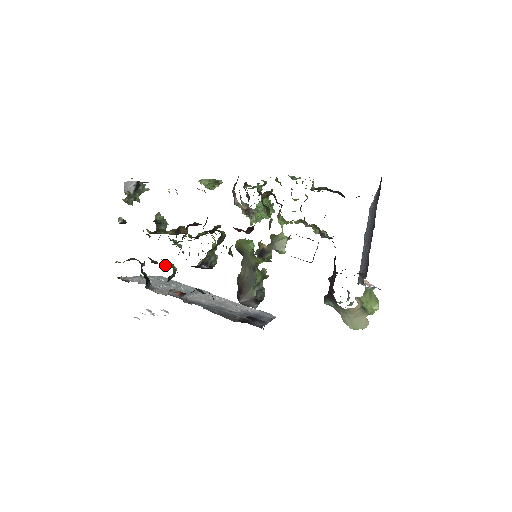
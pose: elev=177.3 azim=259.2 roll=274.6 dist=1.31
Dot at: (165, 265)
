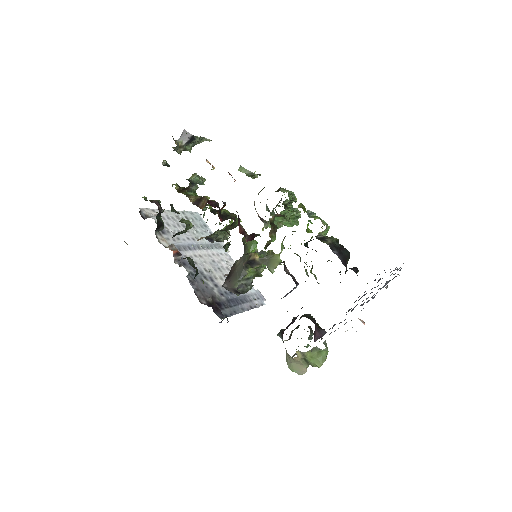
Dot at: (183, 219)
